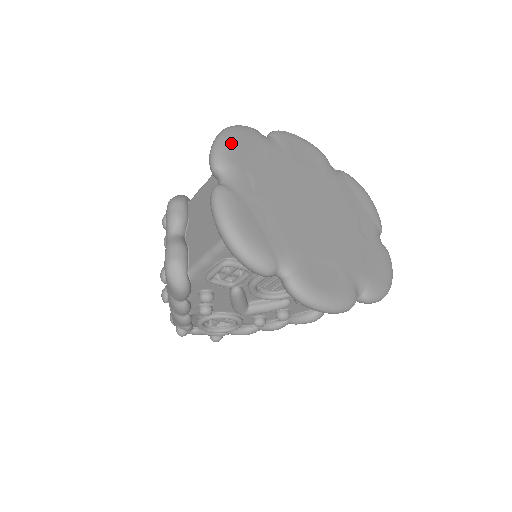
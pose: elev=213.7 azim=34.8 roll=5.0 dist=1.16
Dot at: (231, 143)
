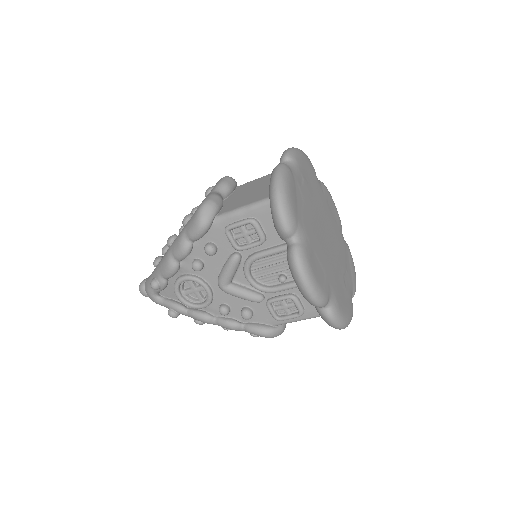
Dot at: (301, 155)
